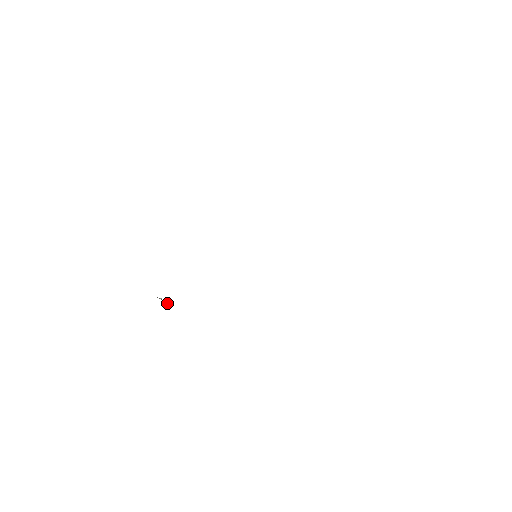
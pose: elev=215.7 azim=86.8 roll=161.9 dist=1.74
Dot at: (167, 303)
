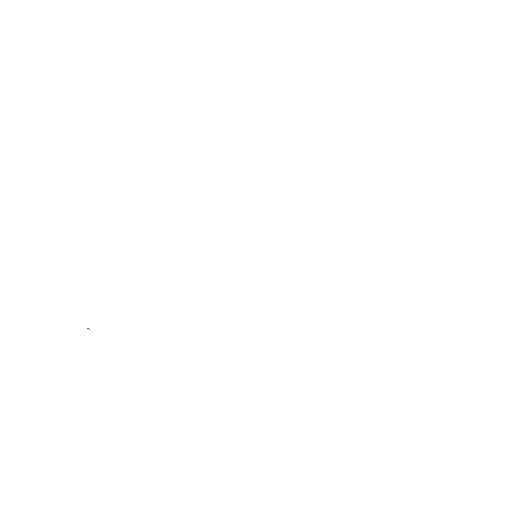
Dot at: (87, 328)
